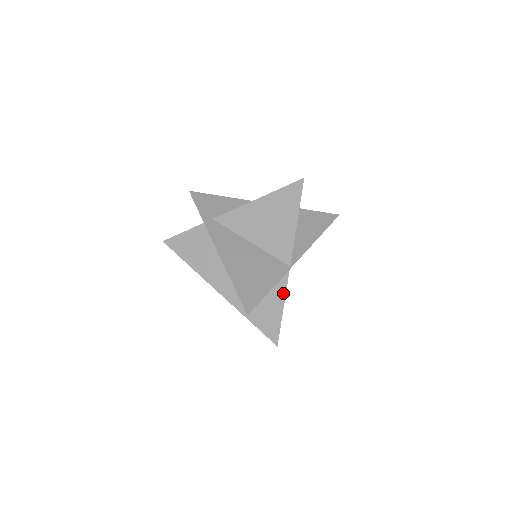
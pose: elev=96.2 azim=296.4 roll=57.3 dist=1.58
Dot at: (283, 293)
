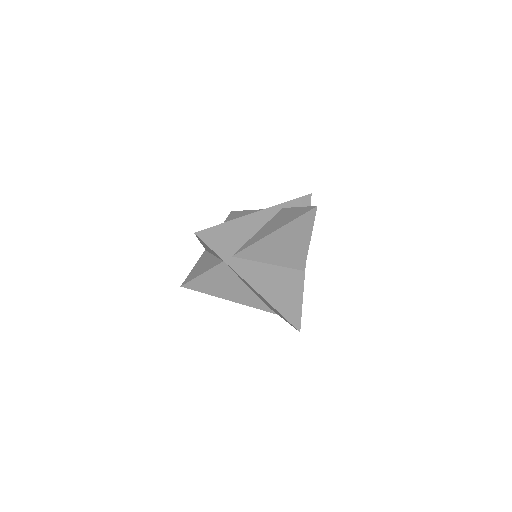
Dot at: occluded
